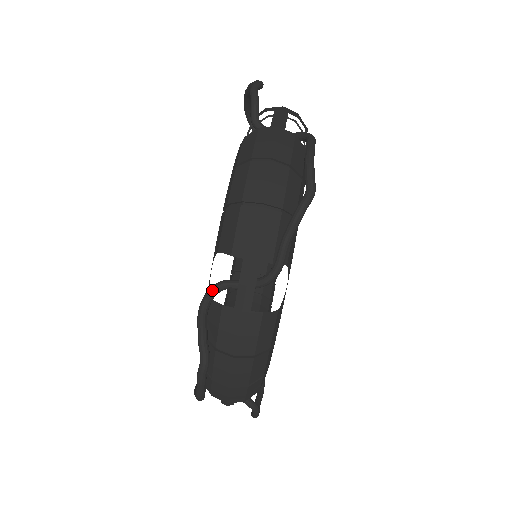
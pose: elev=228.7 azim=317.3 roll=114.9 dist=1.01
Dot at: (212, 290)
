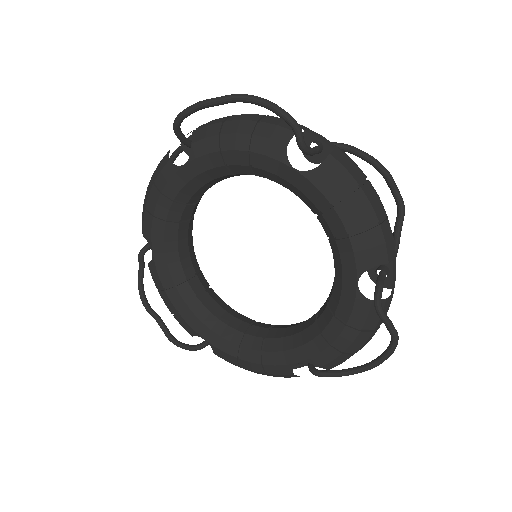
Dot at: (381, 294)
